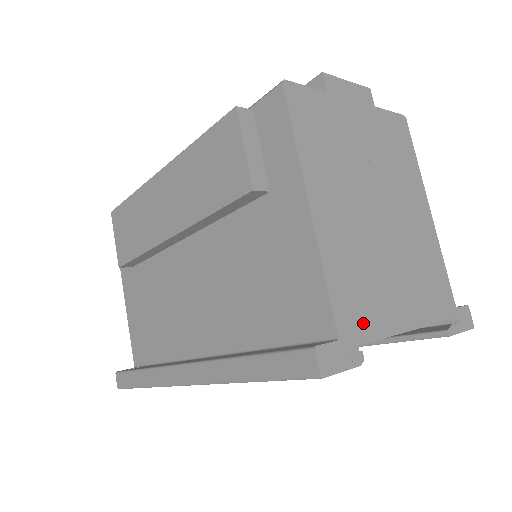
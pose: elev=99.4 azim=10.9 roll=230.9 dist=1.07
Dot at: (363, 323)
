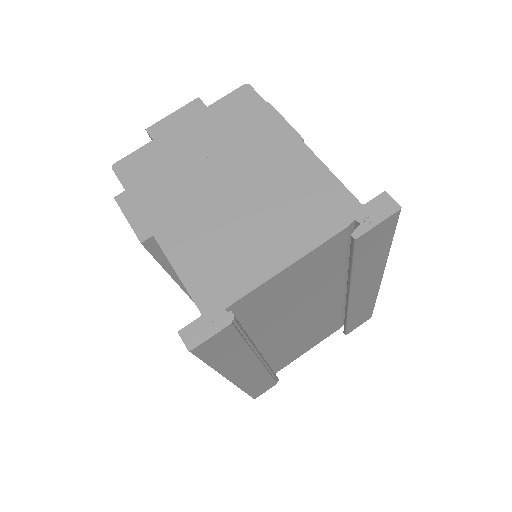
Dot at: (227, 289)
